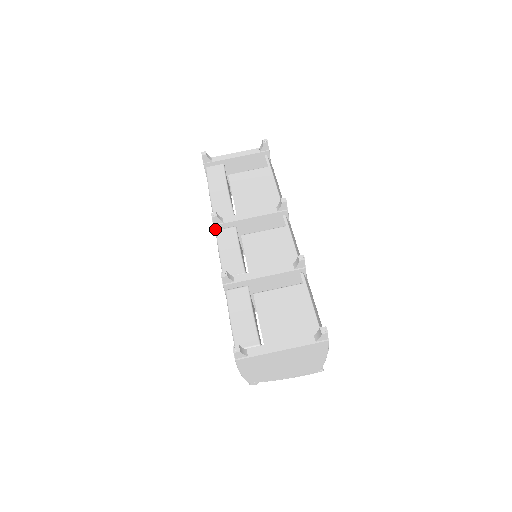
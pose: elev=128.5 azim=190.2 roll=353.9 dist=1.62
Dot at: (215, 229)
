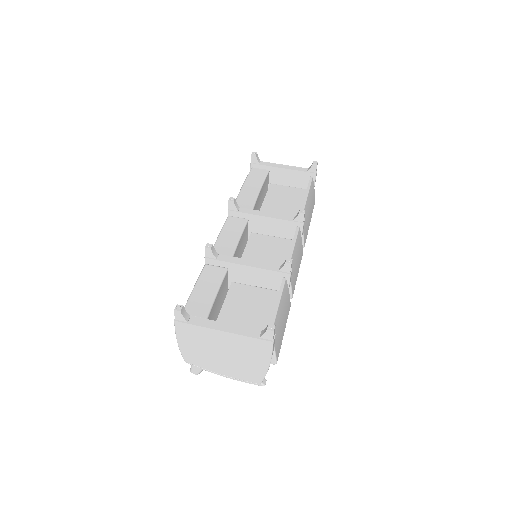
Dot at: (228, 215)
